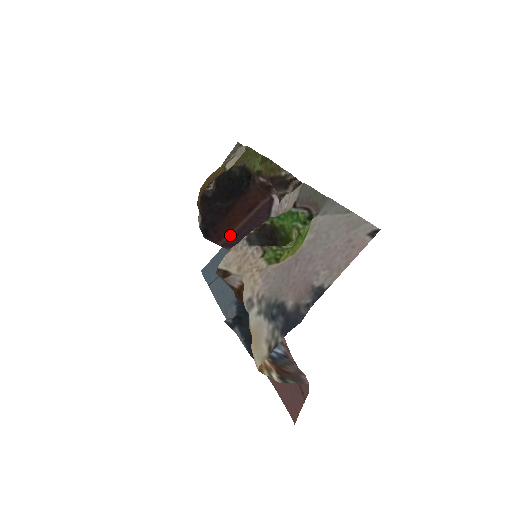
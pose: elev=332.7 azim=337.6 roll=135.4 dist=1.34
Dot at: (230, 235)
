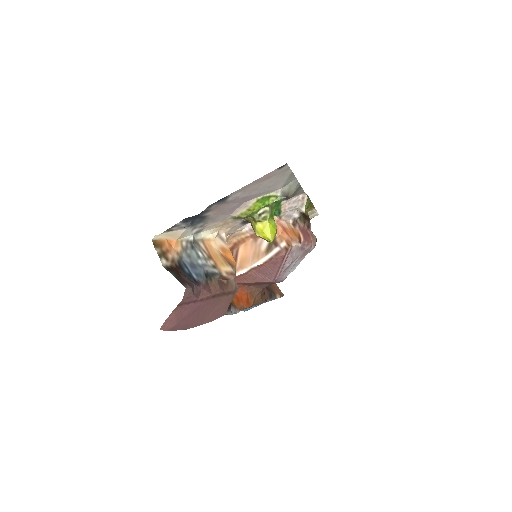
Dot at: occluded
